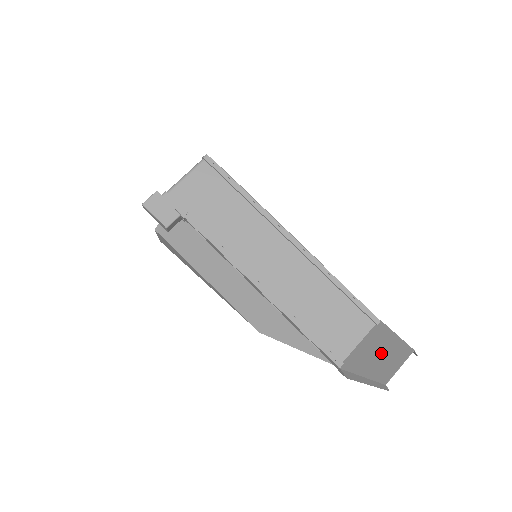
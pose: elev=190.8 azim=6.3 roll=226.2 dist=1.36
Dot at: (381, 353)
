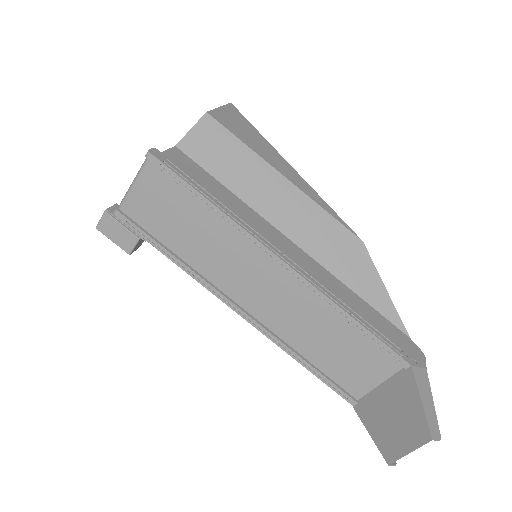
Dot at: (396, 417)
